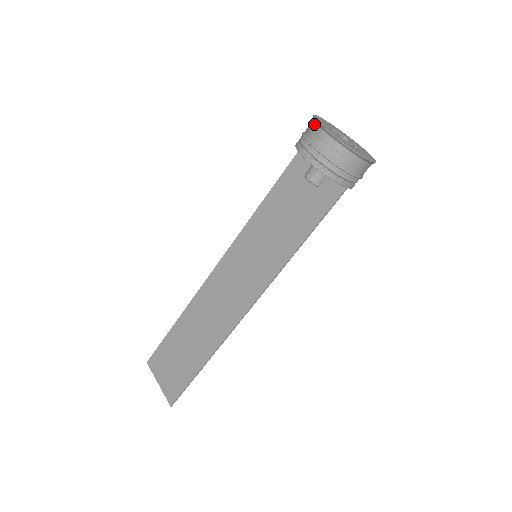
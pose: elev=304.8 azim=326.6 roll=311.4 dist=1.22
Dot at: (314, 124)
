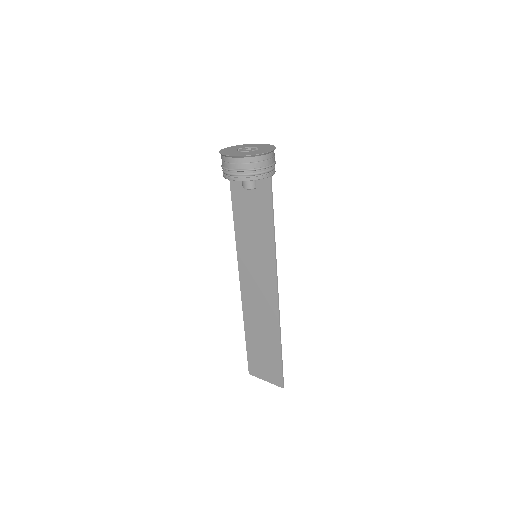
Dot at: (223, 157)
